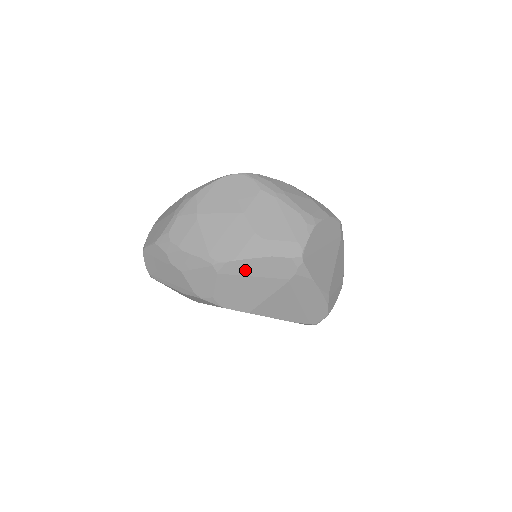
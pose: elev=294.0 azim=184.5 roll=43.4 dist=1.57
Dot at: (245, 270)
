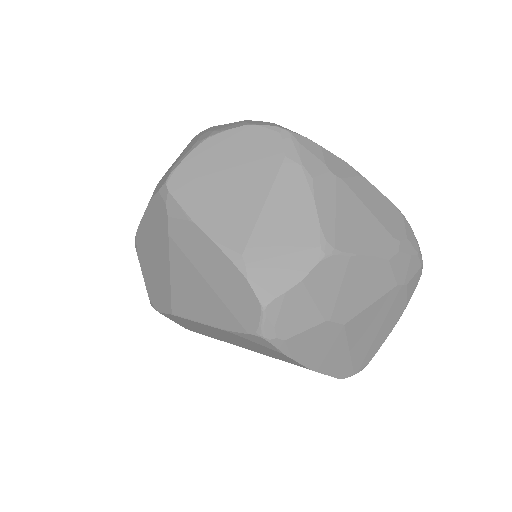
Dot at: (145, 237)
